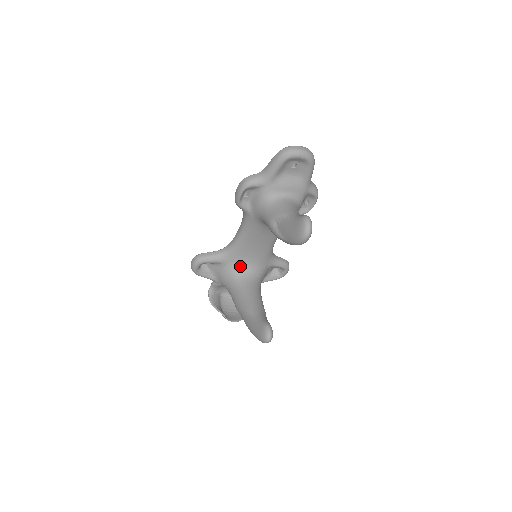
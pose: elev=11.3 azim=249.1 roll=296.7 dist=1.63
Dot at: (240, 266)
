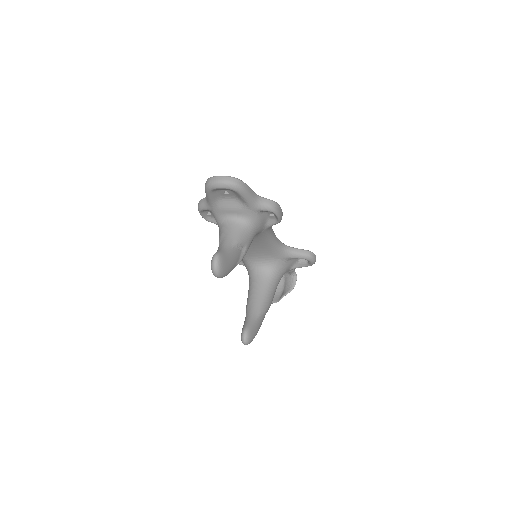
Dot at: (252, 261)
